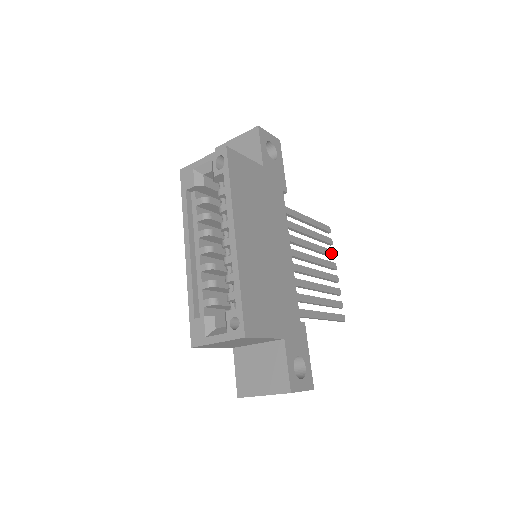
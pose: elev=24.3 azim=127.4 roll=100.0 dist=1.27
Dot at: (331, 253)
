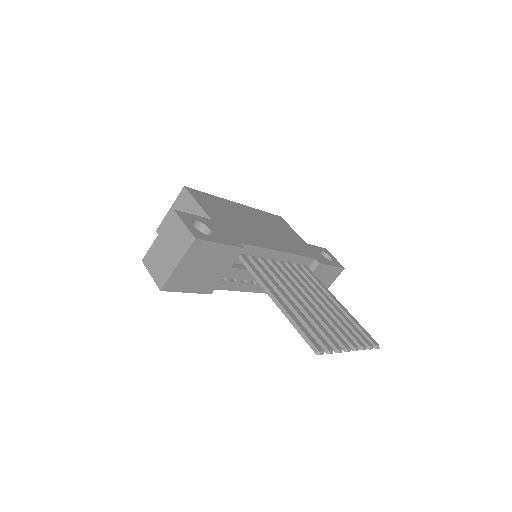
Dot at: (358, 340)
